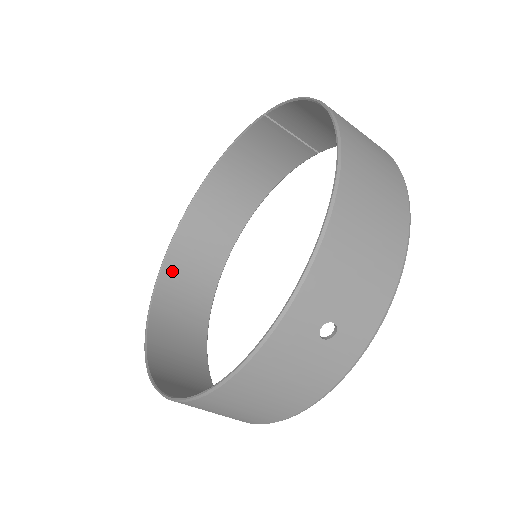
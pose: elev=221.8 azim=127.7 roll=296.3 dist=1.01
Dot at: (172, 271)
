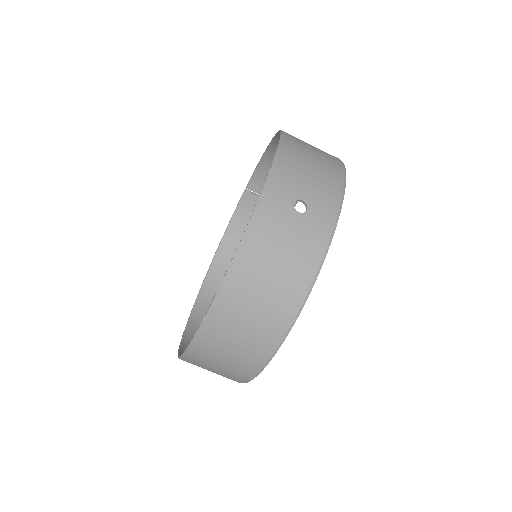
Dot at: (197, 326)
